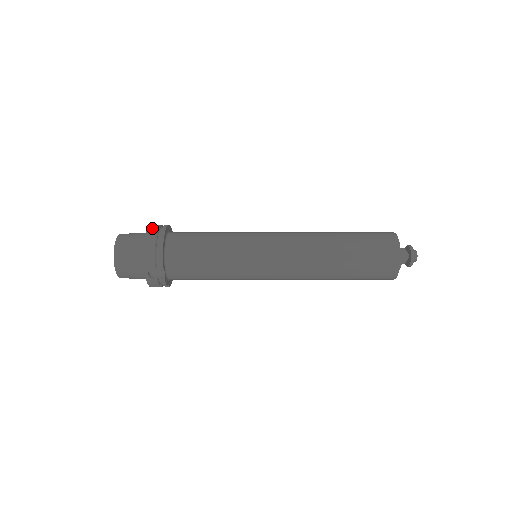
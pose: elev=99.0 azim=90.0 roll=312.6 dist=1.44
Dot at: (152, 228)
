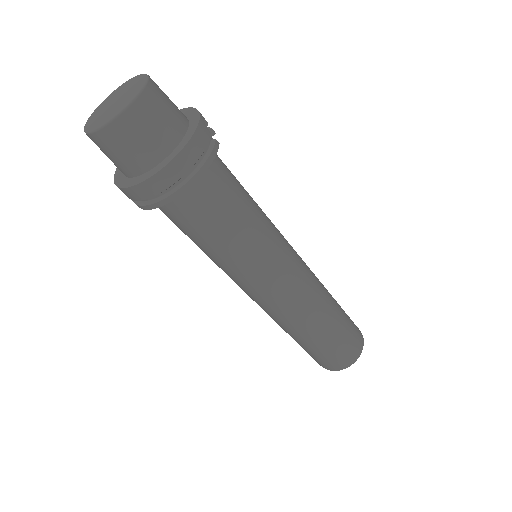
Dot at: (165, 177)
